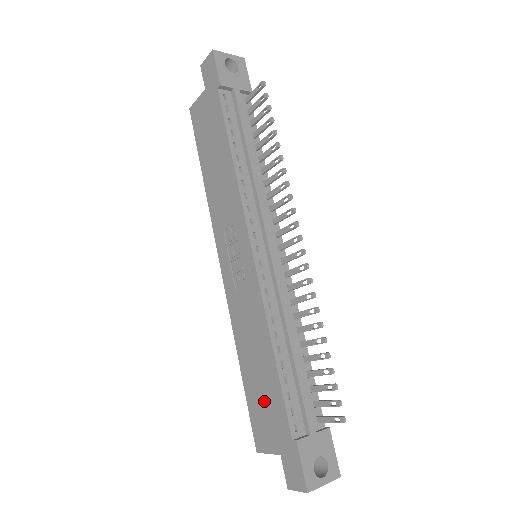
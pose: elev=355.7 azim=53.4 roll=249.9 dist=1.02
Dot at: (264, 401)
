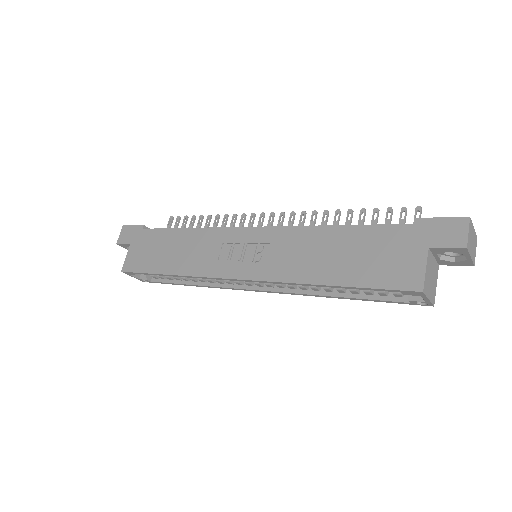
Dot at: (371, 255)
